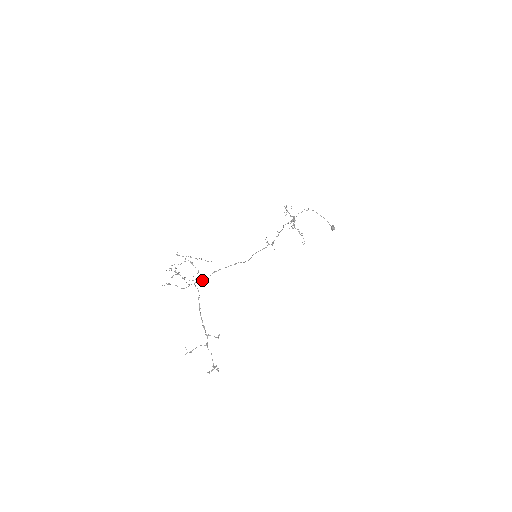
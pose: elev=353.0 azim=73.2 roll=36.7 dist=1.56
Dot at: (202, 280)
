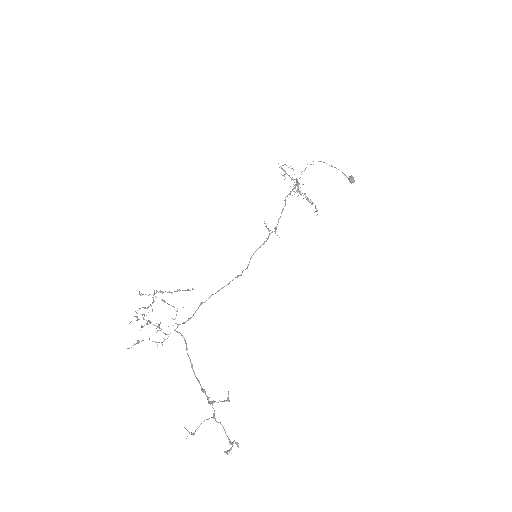
Dot at: (186, 321)
